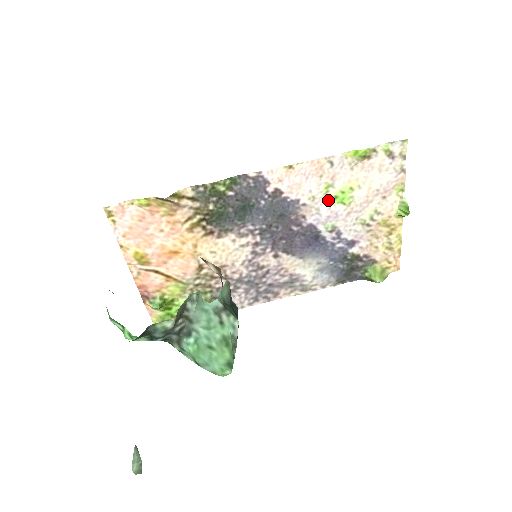
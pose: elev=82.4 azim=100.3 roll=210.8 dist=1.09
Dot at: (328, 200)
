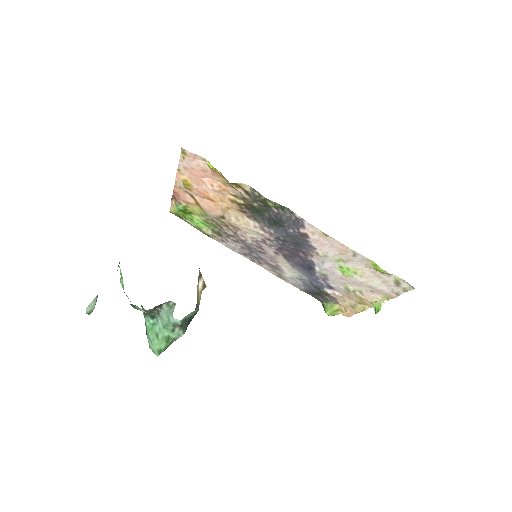
Dot at: (335, 264)
